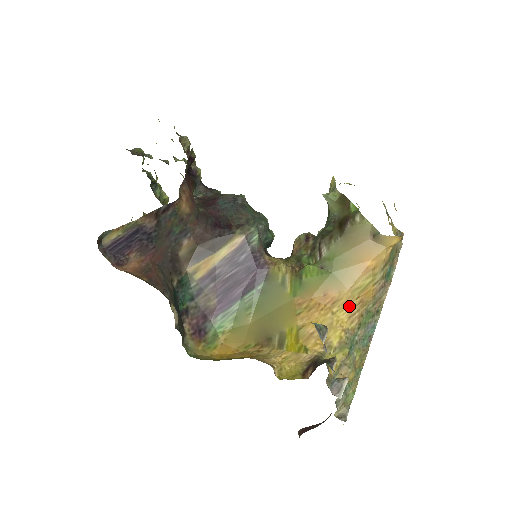
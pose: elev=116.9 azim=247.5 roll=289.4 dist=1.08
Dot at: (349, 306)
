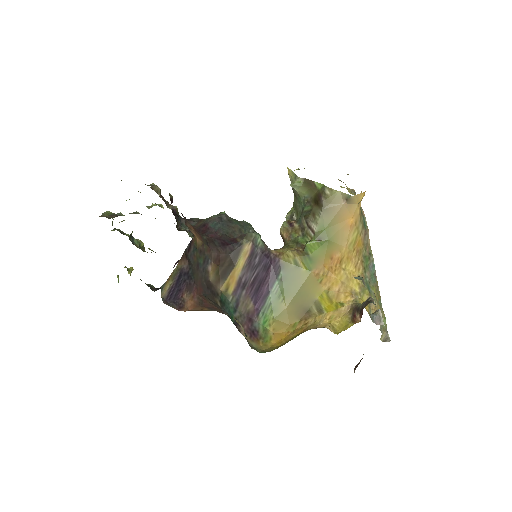
Dot at: (351, 259)
